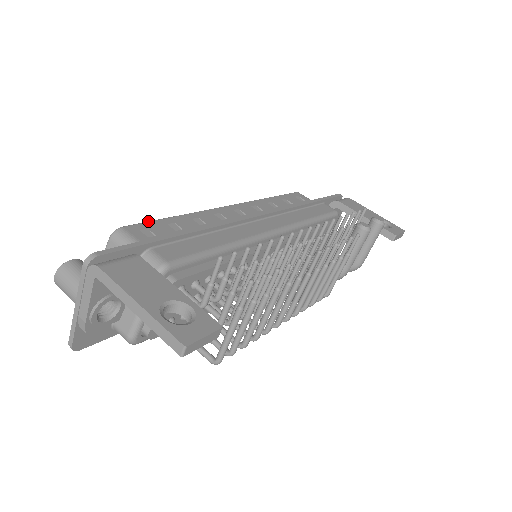
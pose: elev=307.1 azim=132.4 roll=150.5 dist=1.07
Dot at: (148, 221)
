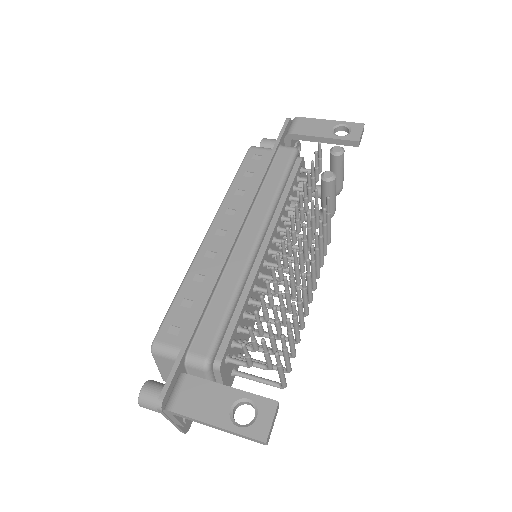
Dot at: (166, 315)
